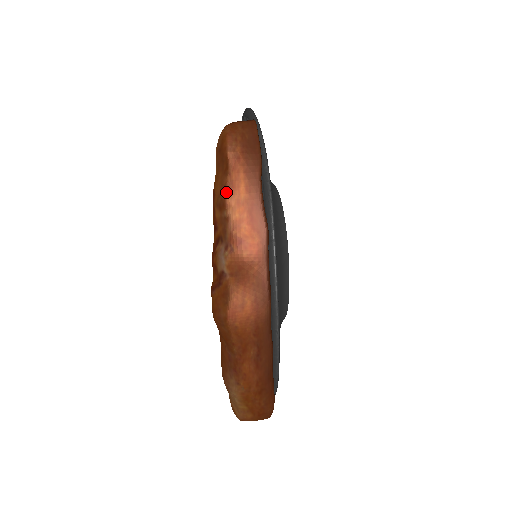
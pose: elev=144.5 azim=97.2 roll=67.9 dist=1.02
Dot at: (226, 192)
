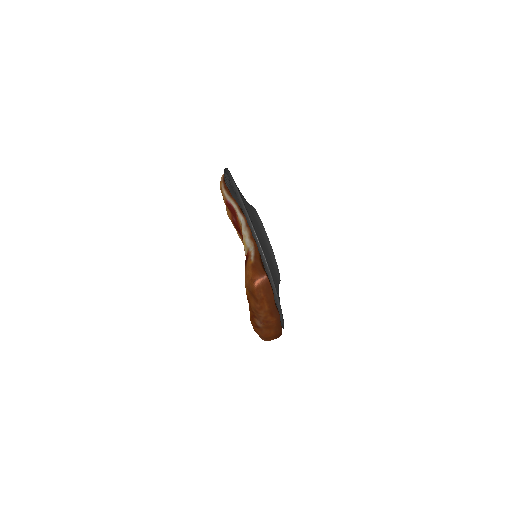
Dot at: (259, 310)
